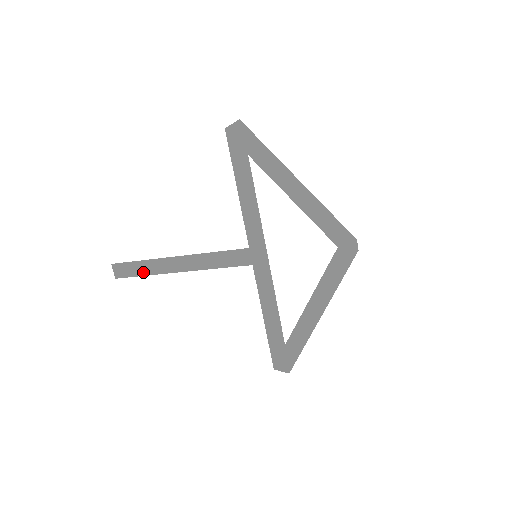
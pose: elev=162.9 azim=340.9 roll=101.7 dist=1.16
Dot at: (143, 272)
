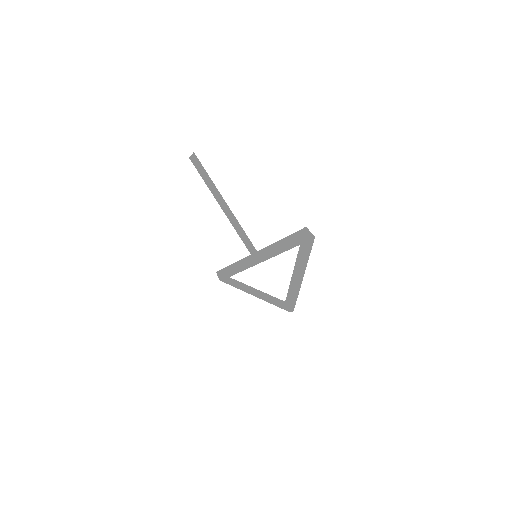
Dot at: (205, 179)
